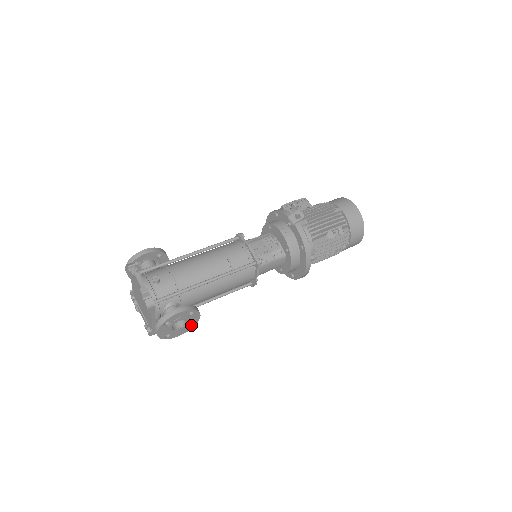
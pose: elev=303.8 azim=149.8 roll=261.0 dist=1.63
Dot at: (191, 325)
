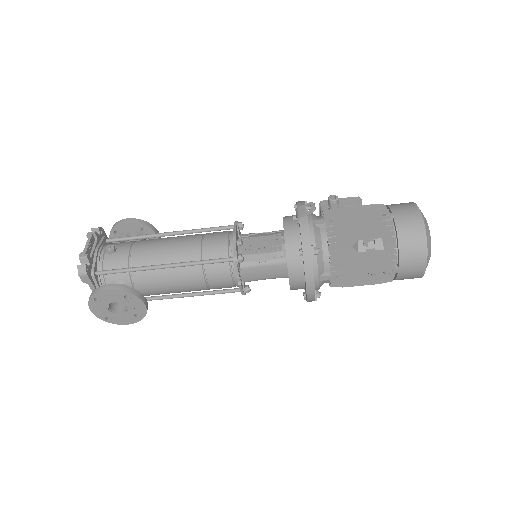
Dot at: (141, 315)
